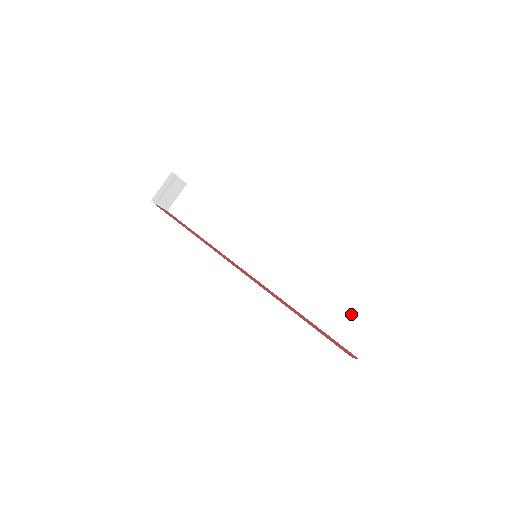
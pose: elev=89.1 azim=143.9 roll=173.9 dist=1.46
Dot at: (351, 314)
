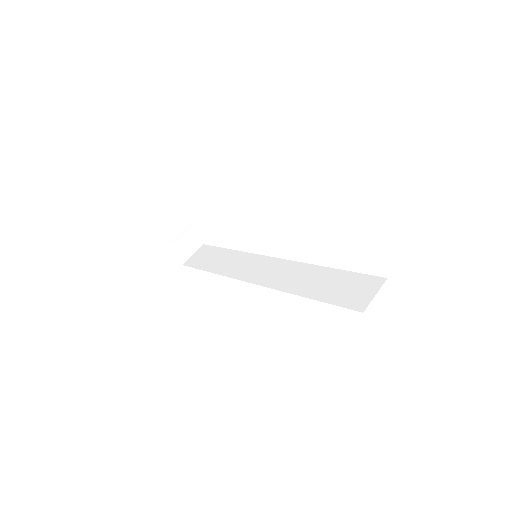
Dot at: (351, 281)
